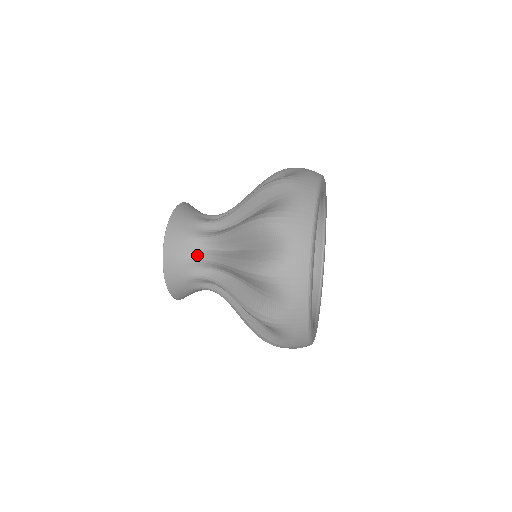
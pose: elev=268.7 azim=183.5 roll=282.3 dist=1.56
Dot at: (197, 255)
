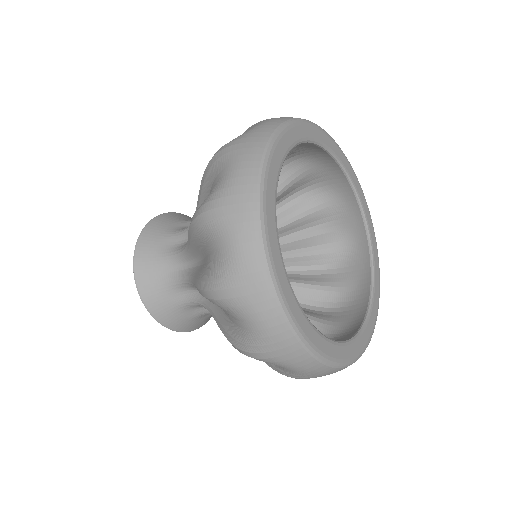
Dot at: (186, 301)
